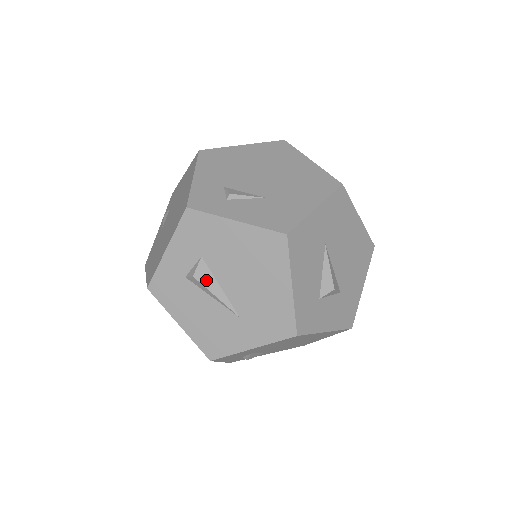
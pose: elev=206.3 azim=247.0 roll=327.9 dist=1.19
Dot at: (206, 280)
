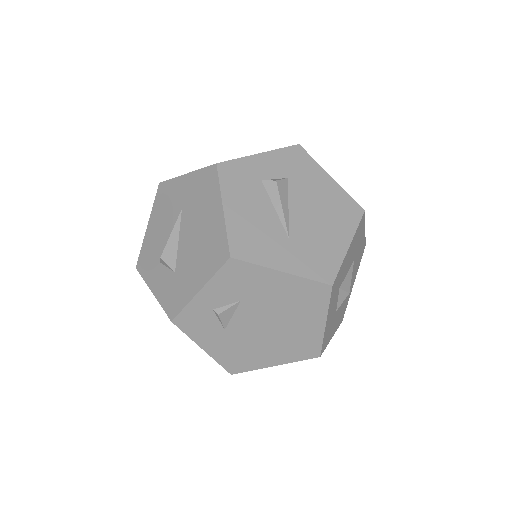
Dot at: (282, 193)
